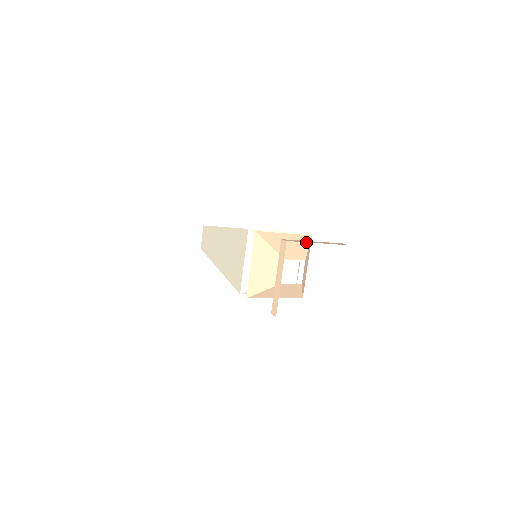
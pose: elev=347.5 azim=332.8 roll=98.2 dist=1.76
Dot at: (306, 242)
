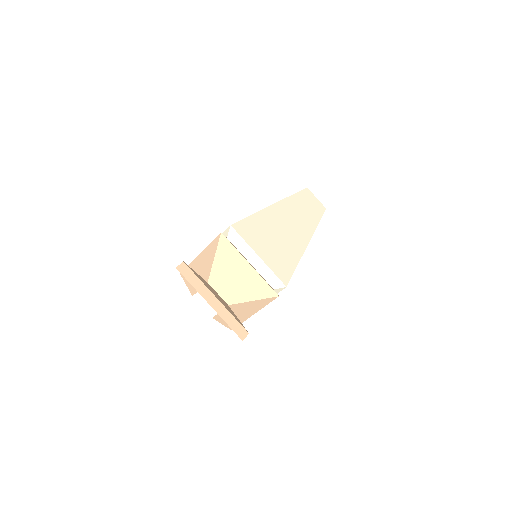
Dot at: (214, 250)
